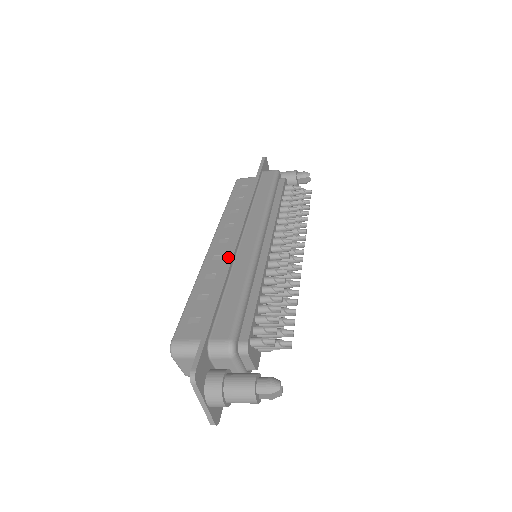
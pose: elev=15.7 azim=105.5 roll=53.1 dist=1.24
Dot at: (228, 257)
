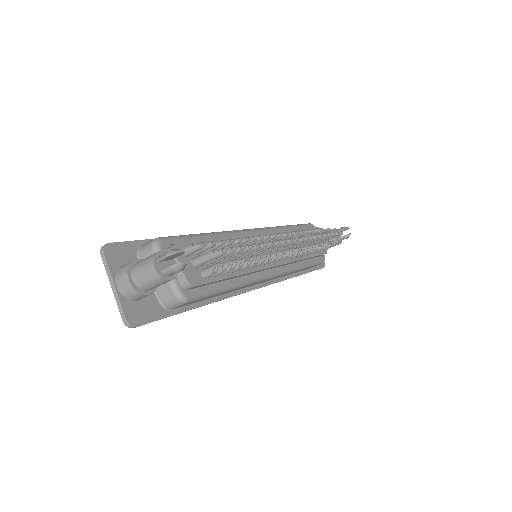
Dot at: occluded
